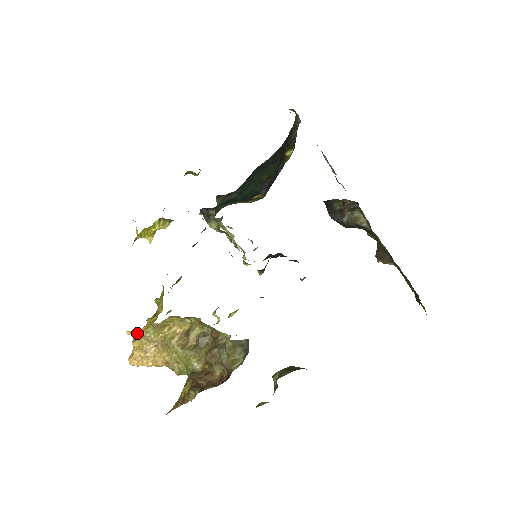
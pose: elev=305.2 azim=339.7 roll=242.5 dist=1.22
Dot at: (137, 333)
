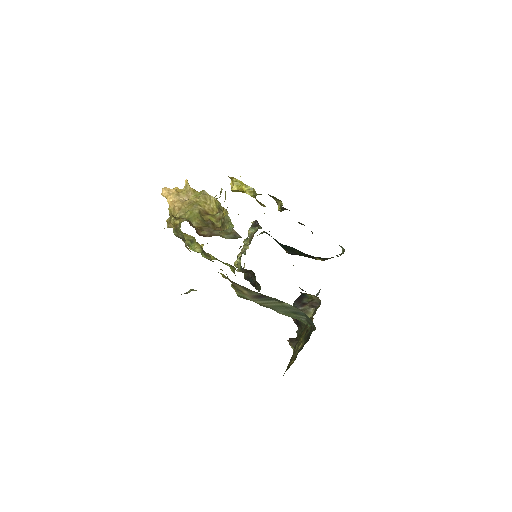
Dot at: (189, 186)
